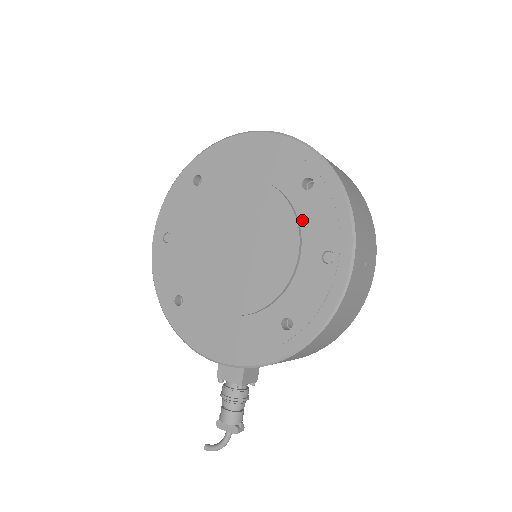
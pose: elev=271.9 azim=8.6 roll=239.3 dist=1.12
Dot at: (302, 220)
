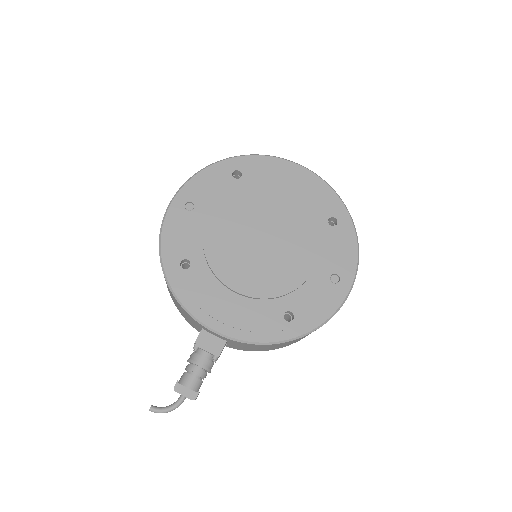
Dot at: (322, 245)
